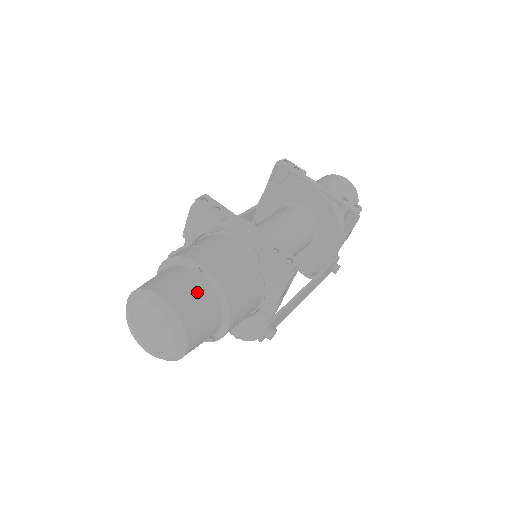
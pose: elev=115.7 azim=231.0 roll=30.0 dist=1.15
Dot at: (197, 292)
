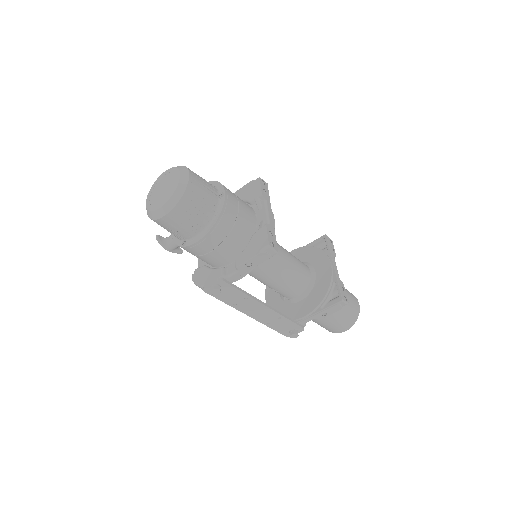
Dot at: (207, 197)
